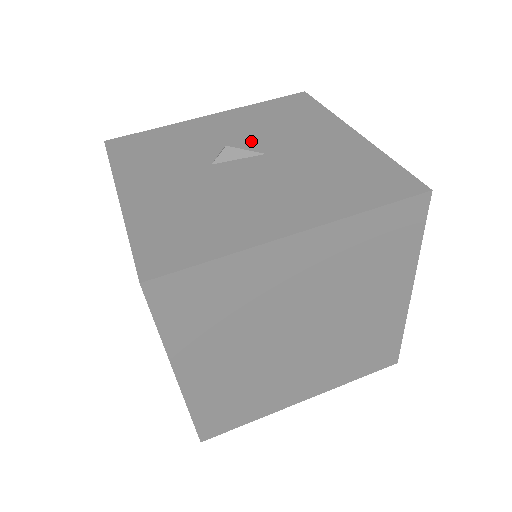
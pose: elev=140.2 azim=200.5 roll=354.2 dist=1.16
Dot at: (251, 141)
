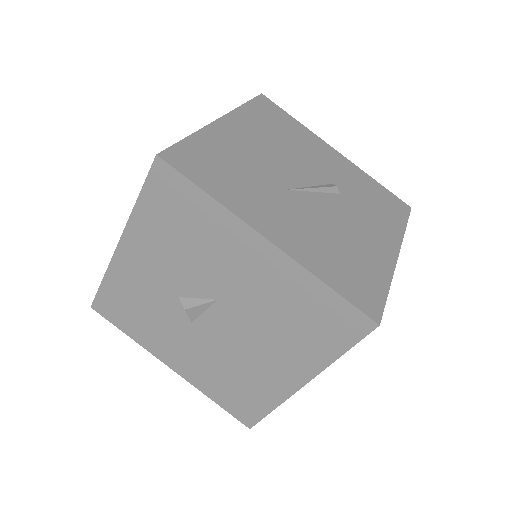
Dot at: (191, 283)
